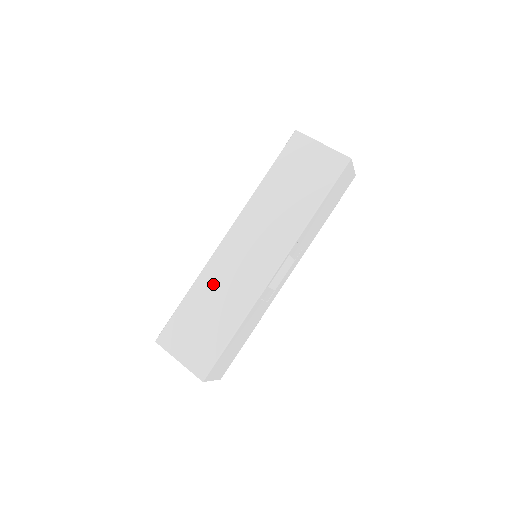
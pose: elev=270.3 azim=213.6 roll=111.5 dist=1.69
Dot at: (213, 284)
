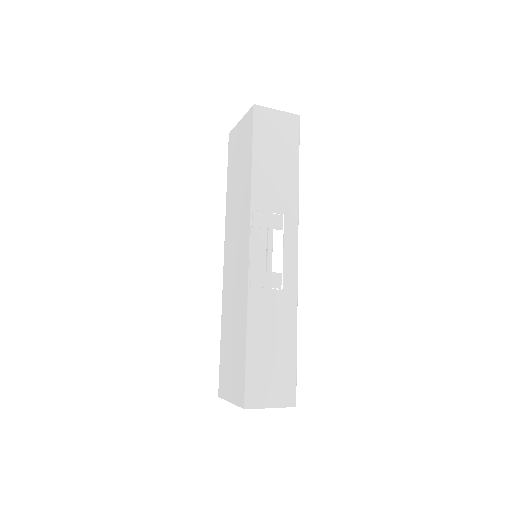
Dot at: (228, 307)
